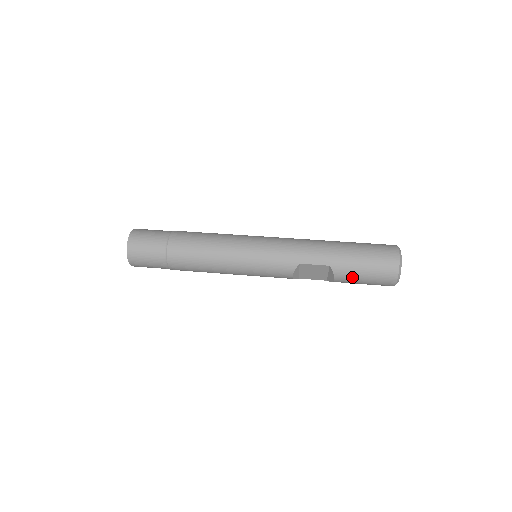
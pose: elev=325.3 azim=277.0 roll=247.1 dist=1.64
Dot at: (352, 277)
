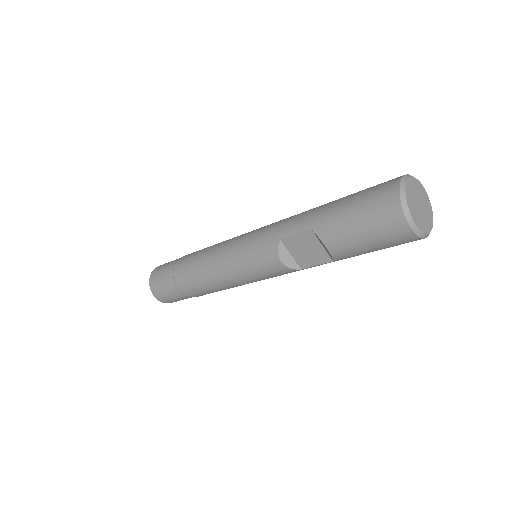
Dot at: (344, 236)
